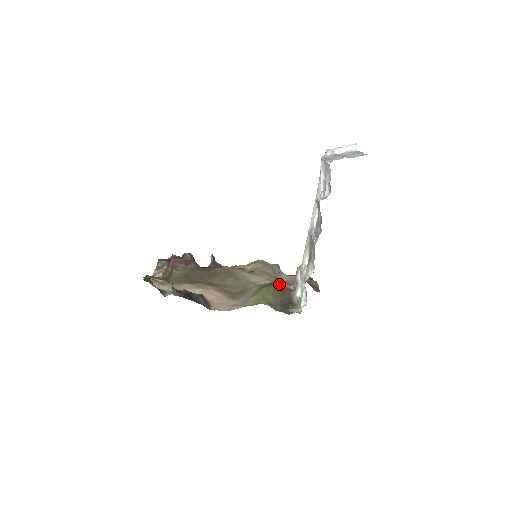
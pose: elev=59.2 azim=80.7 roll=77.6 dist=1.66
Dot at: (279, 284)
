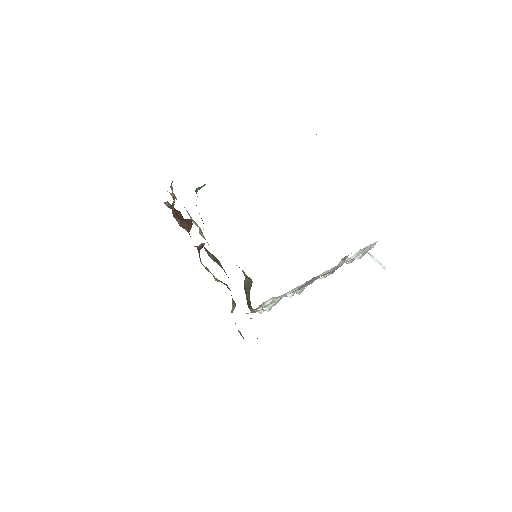
Dot at: occluded
